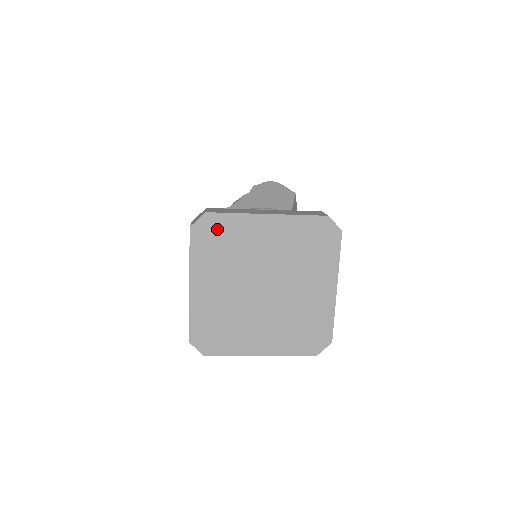
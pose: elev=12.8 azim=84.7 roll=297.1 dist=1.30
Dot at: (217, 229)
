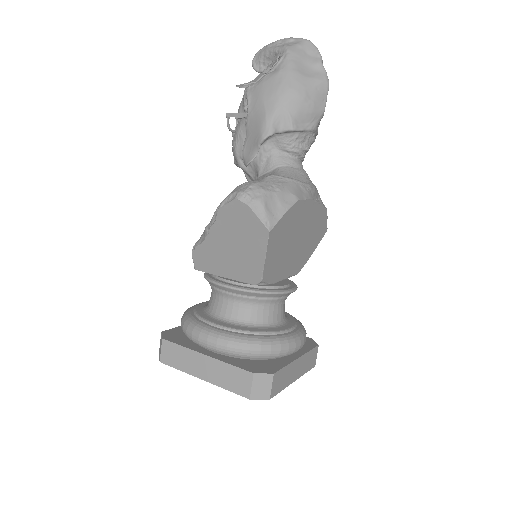
Dot at: occluded
